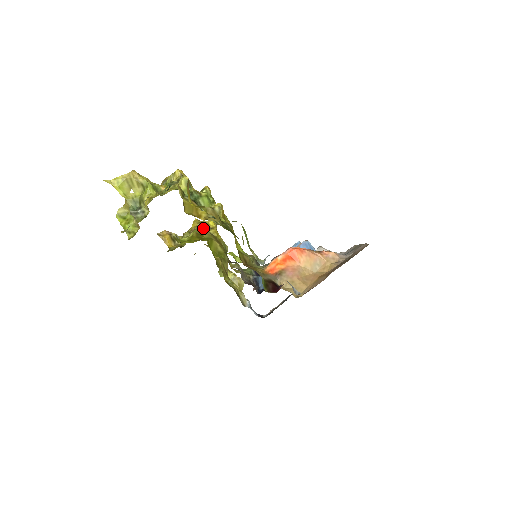
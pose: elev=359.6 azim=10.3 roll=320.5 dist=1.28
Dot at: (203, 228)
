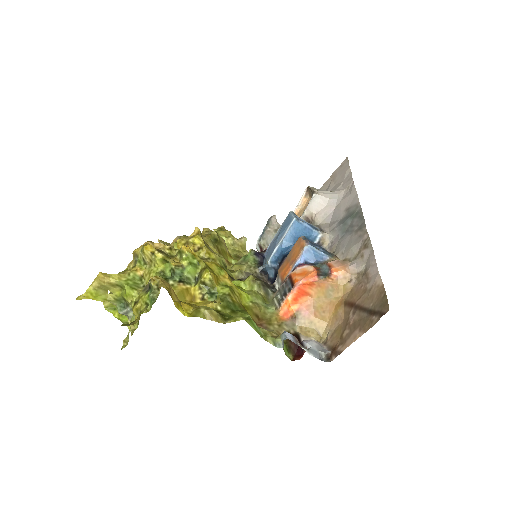
Dot at: occluded
